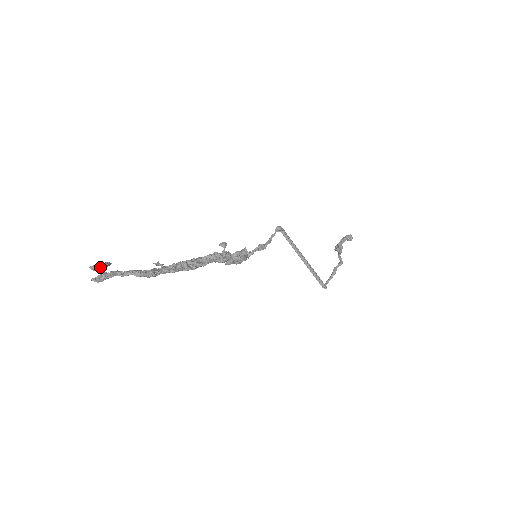
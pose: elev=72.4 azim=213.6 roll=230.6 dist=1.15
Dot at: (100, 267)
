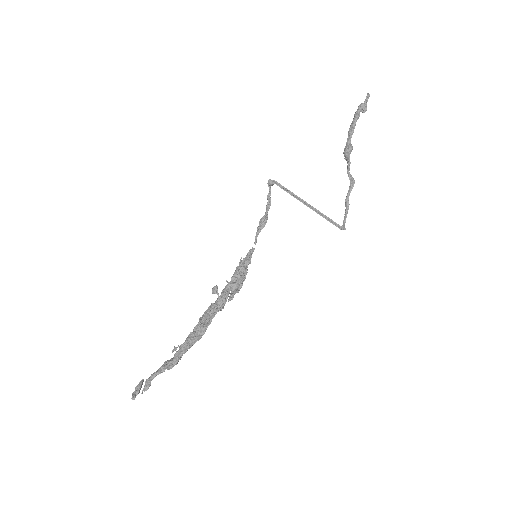
Dot at: (137, 394)
